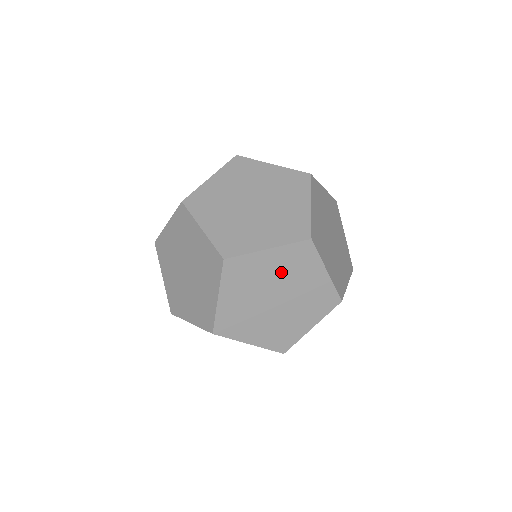
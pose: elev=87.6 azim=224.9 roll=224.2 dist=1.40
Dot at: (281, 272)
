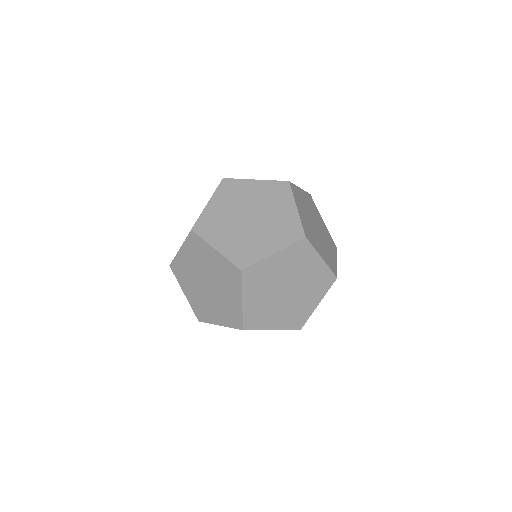
Dot at: (309, 278)
